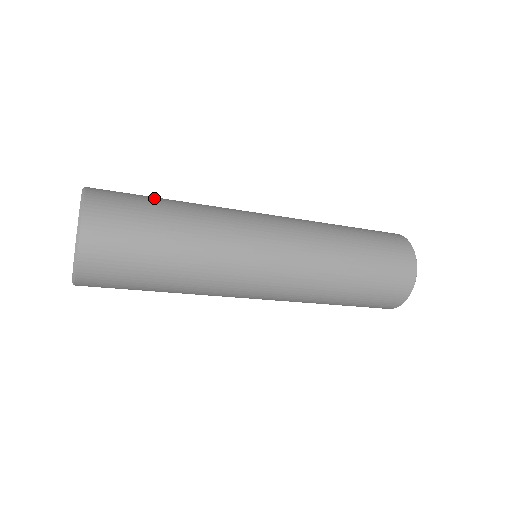
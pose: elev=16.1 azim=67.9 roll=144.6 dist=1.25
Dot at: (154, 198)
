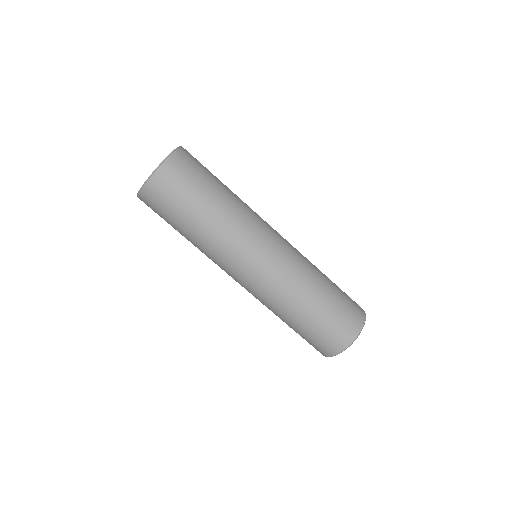
Dot at: (216, 177)
